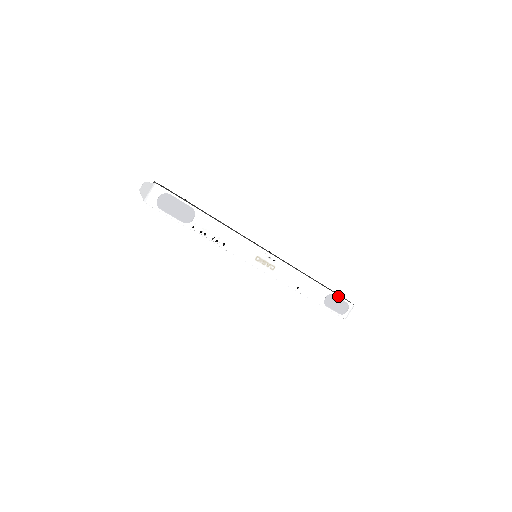
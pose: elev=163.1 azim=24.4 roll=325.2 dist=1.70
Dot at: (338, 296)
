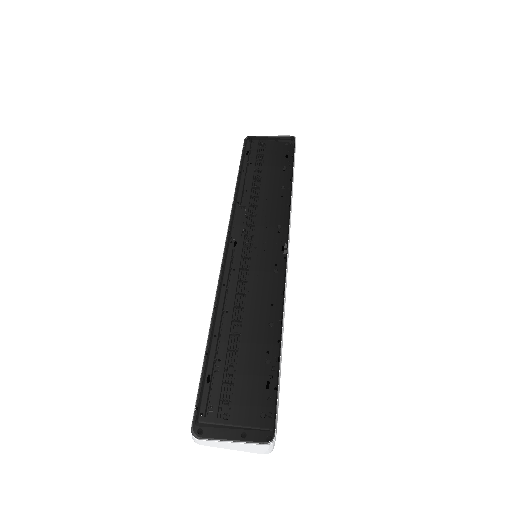
Dot at: occluded
